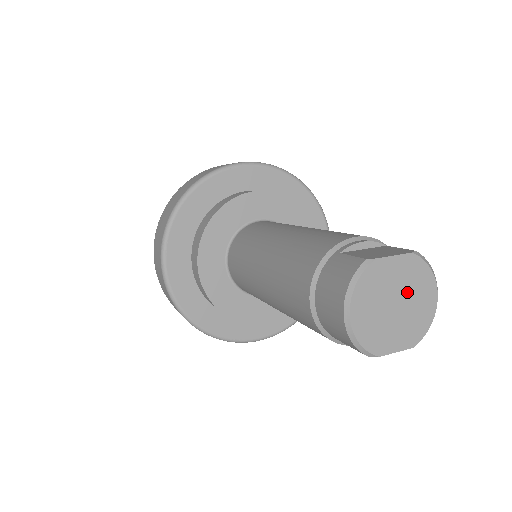
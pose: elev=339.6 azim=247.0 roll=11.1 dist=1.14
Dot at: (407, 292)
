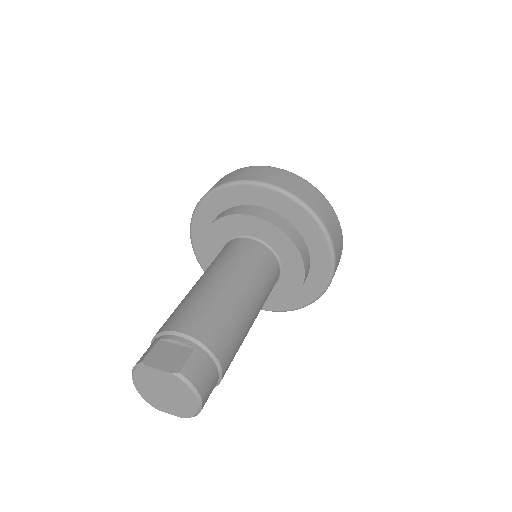
Dot at: (172, 391)
